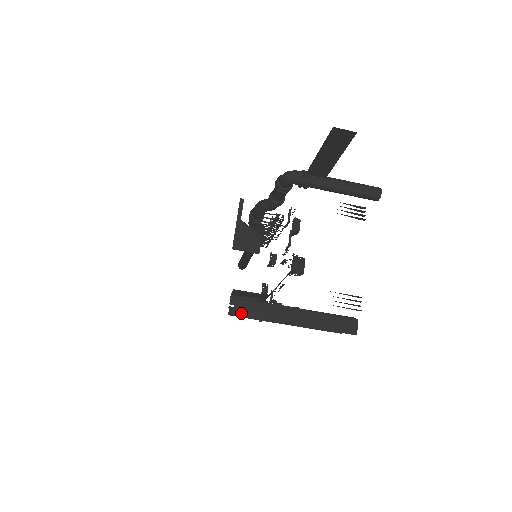
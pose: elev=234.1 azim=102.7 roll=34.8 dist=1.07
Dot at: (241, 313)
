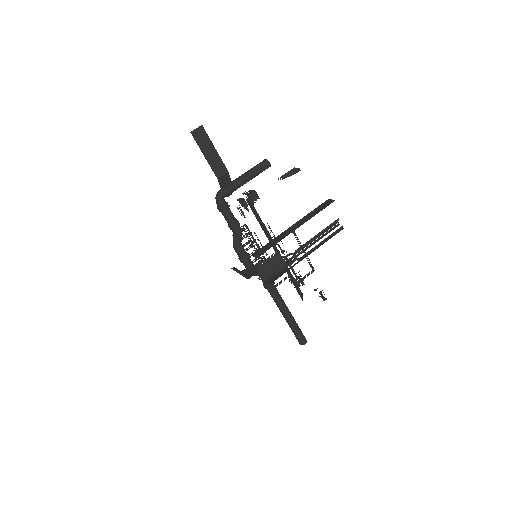
Dot at: (261, 254)
